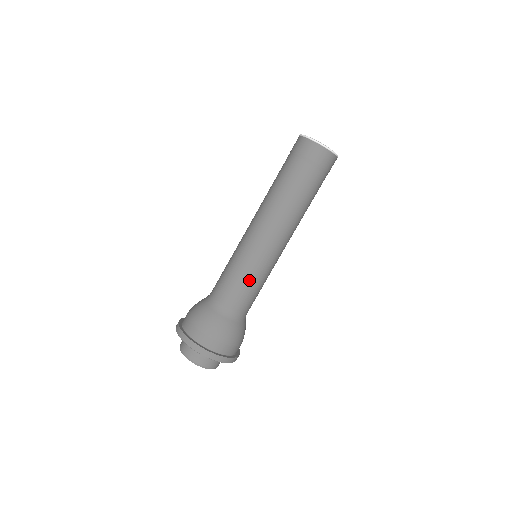
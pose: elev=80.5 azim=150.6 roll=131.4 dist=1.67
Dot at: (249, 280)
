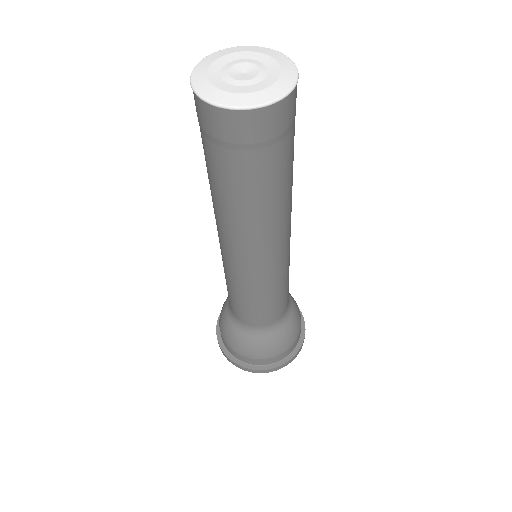
Dot at: (244, 300)
